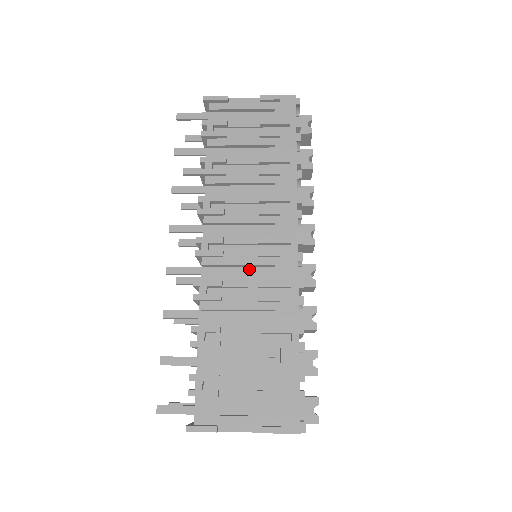
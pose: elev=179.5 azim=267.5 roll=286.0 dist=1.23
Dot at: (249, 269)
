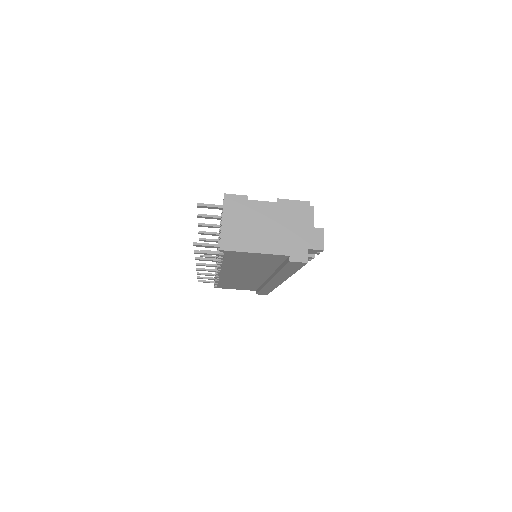
Dot at: occluded
